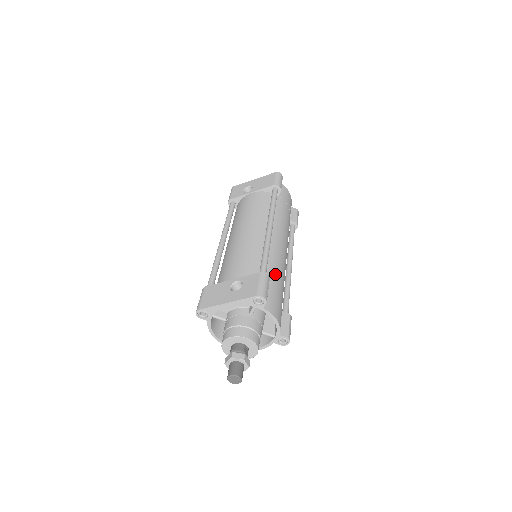
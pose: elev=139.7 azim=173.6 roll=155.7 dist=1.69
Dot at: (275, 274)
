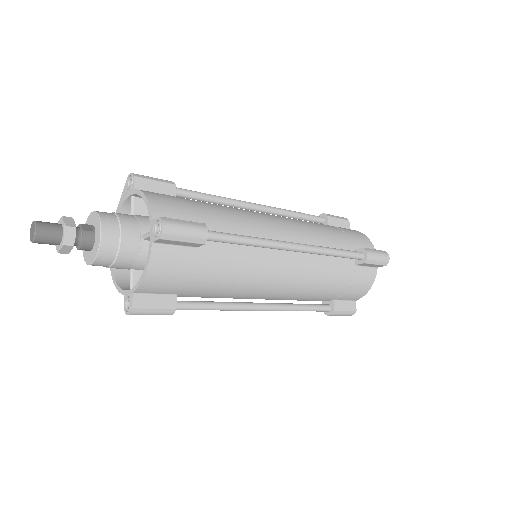
Dot at: (209, 204)
